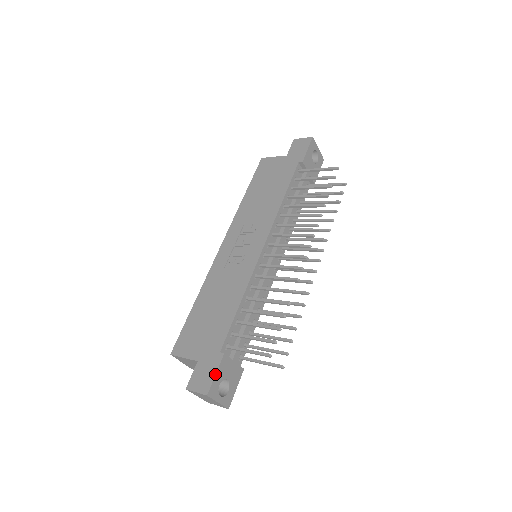
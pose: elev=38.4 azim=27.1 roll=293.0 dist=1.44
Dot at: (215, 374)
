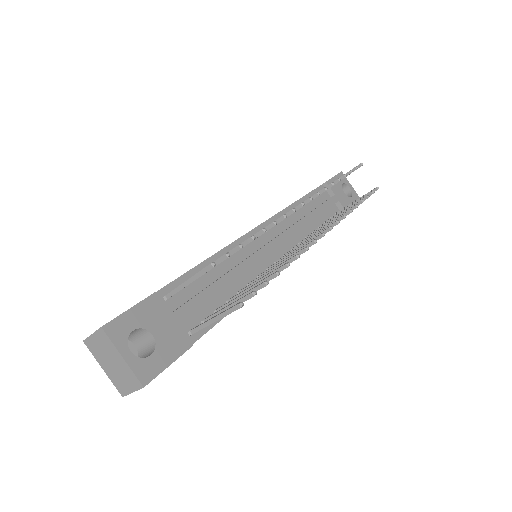
Dot at: occluded
